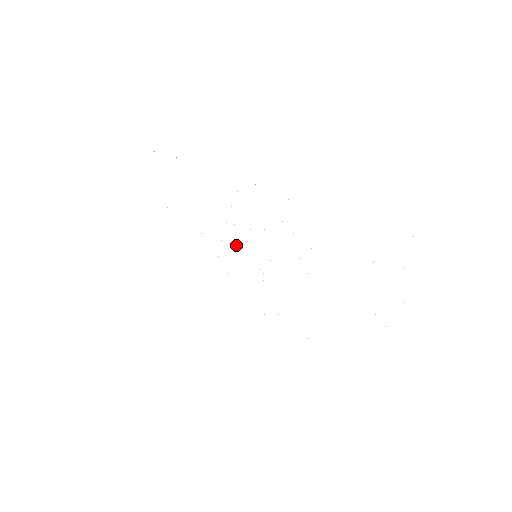
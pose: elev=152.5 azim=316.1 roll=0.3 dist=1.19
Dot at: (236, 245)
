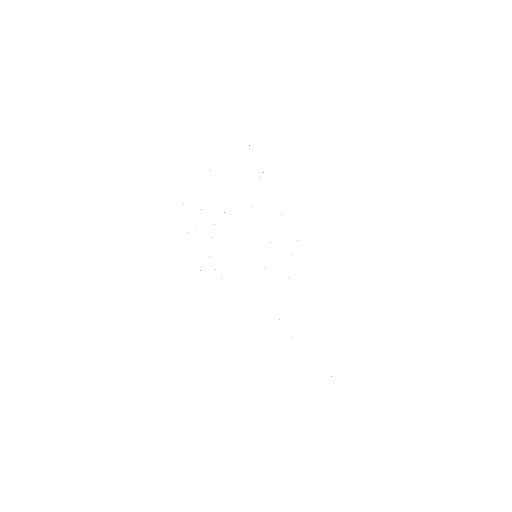
Dot at: occluded
